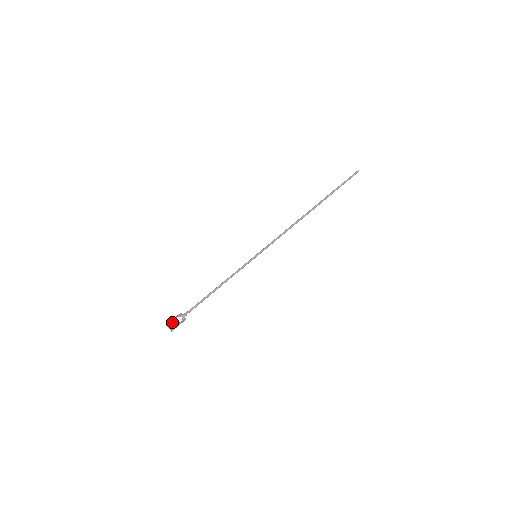
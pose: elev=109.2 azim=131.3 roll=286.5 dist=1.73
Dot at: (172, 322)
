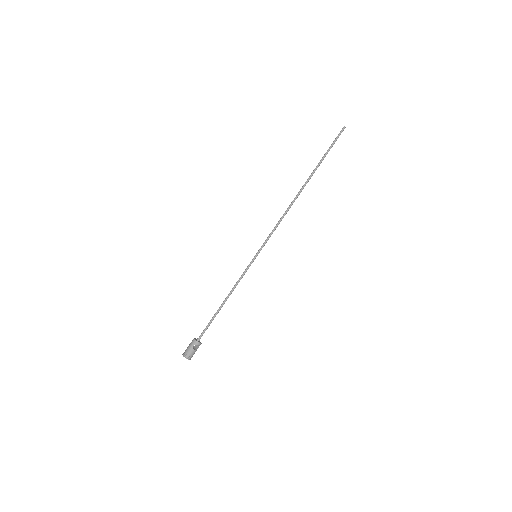
Dot at: (189, 352)
